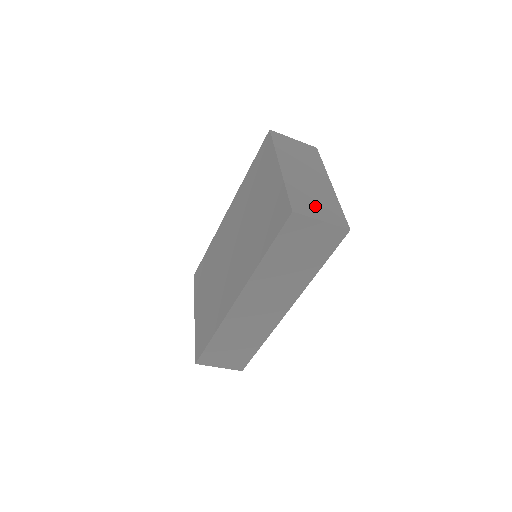
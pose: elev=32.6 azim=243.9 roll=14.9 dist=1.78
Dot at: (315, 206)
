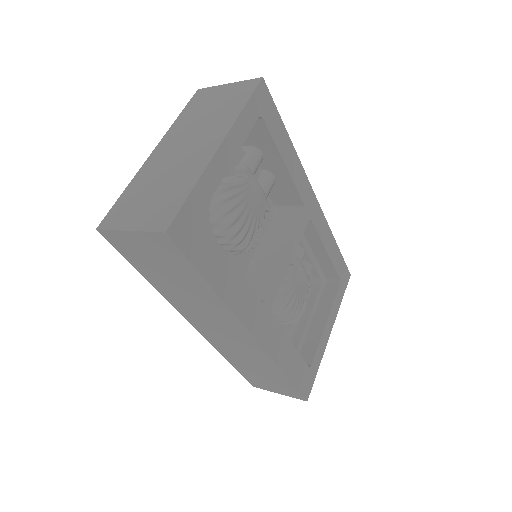
Dot at: (143, 205)
